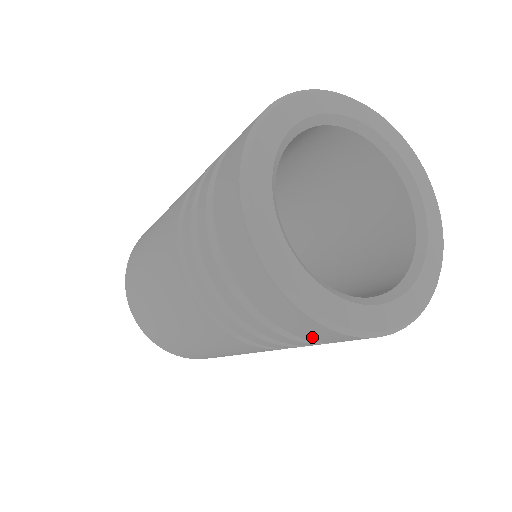
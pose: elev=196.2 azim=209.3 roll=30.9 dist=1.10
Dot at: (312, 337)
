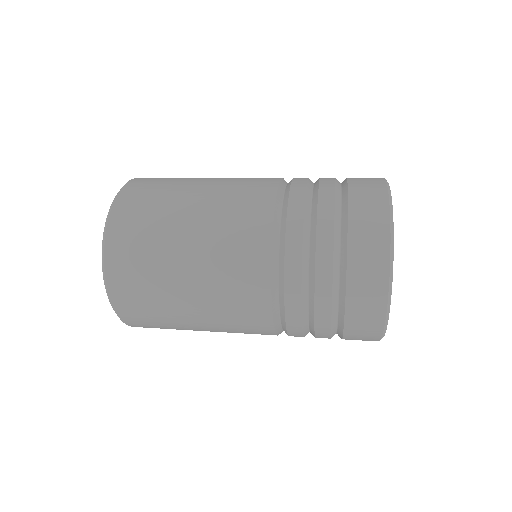
Dot at: (354, 328)
